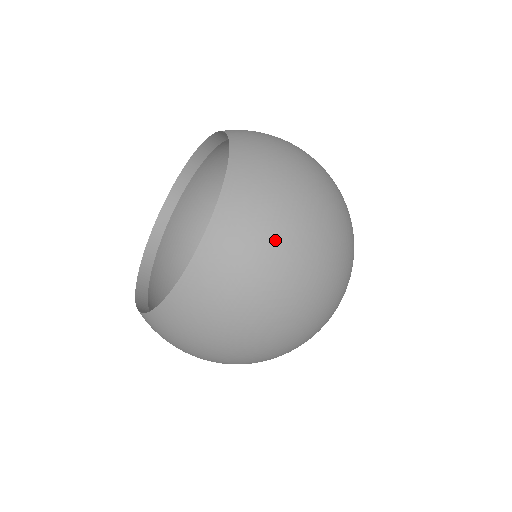
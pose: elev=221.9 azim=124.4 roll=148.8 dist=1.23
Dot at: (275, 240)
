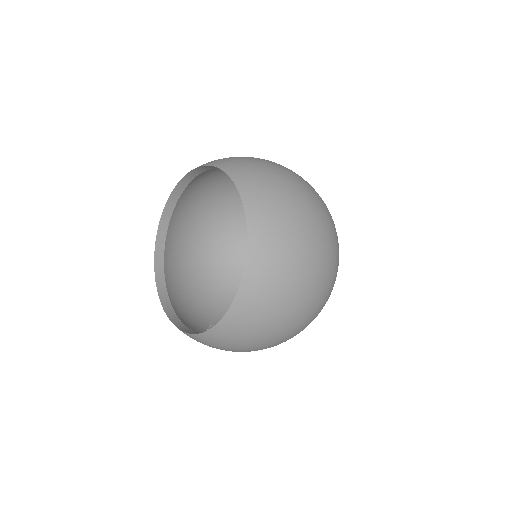
Dot at: (296, 263)
